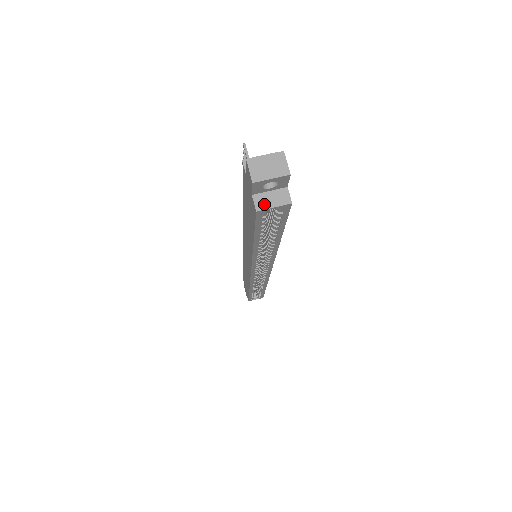
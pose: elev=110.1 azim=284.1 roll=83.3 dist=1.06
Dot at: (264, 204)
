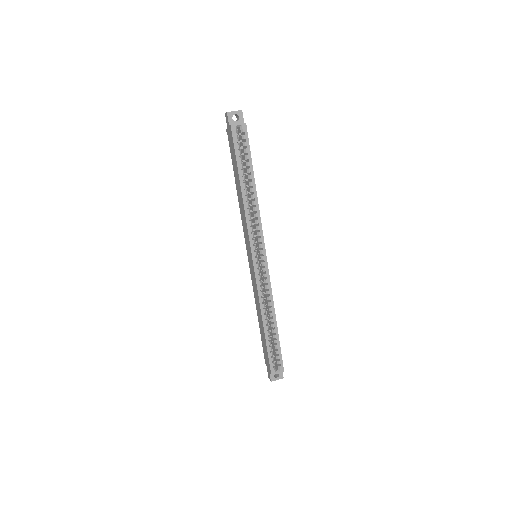
Dot at: (234, 124)
